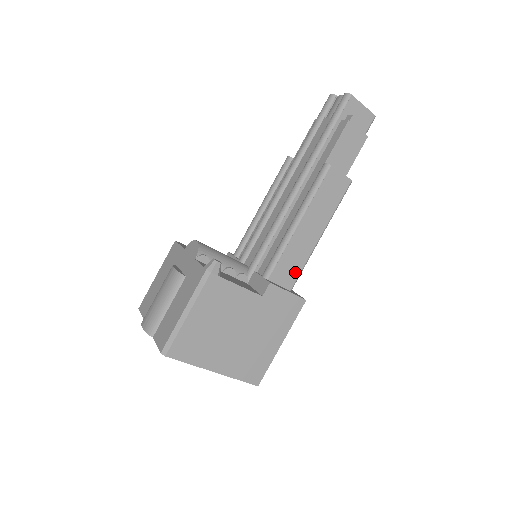
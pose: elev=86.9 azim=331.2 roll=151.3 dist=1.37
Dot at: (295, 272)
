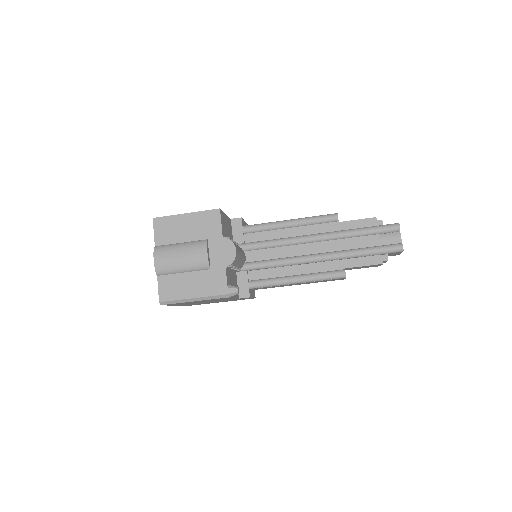
Dot at: (266, 288)
